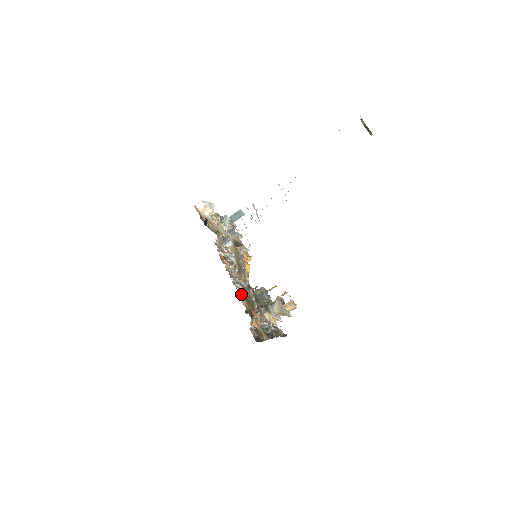
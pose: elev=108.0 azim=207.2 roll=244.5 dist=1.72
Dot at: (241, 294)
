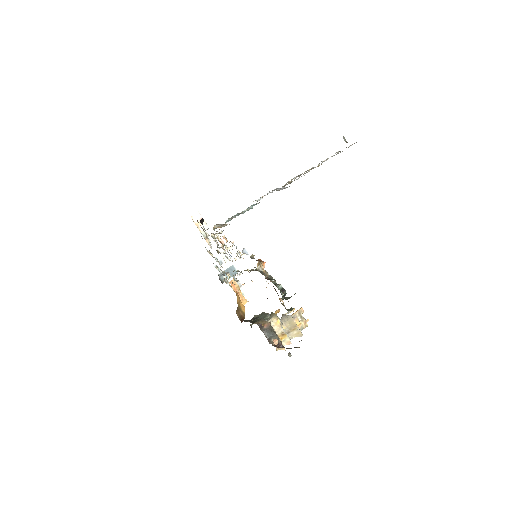
Dot at: occluded
